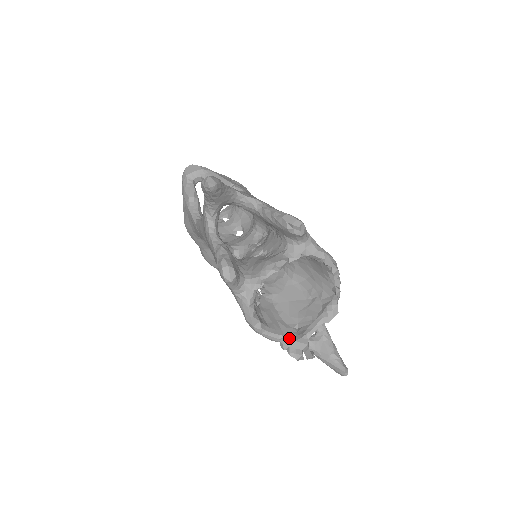
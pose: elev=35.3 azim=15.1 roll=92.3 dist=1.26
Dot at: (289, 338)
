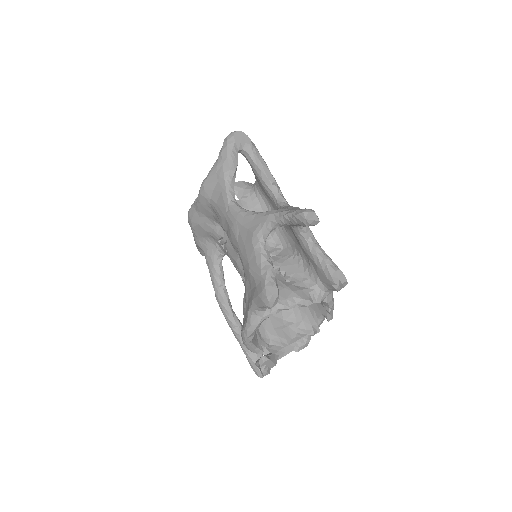
Dot at: (269, 357)
